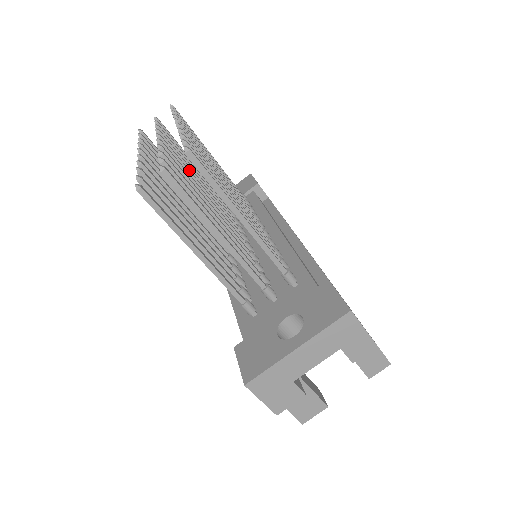
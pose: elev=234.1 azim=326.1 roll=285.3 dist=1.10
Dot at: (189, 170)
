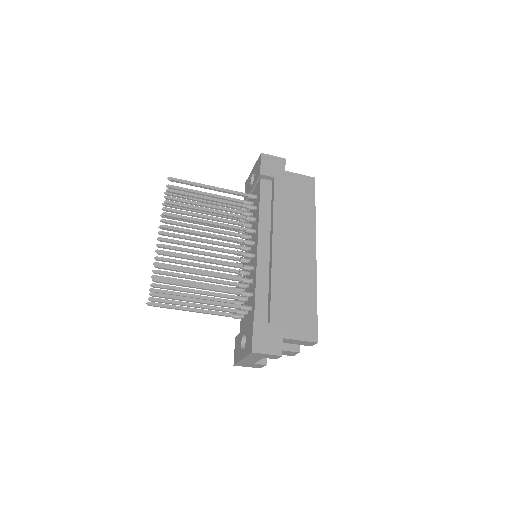
Dot at: (187, 237)
